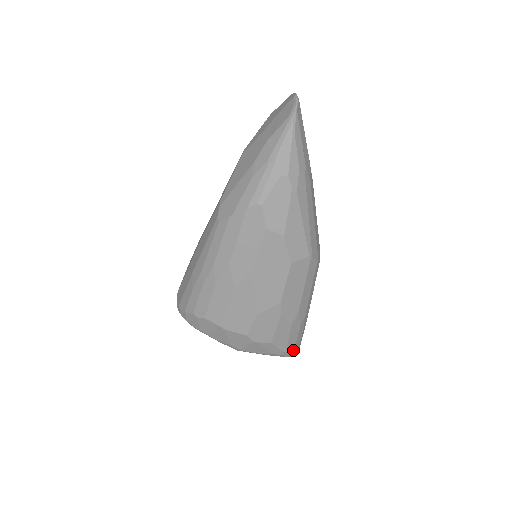
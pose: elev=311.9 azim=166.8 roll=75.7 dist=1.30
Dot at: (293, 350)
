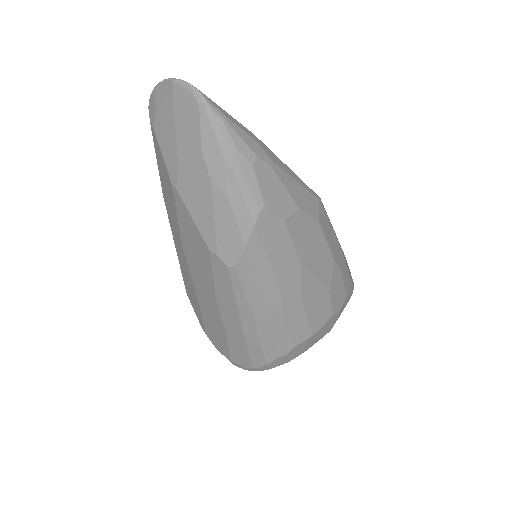
Dot at: occluded
